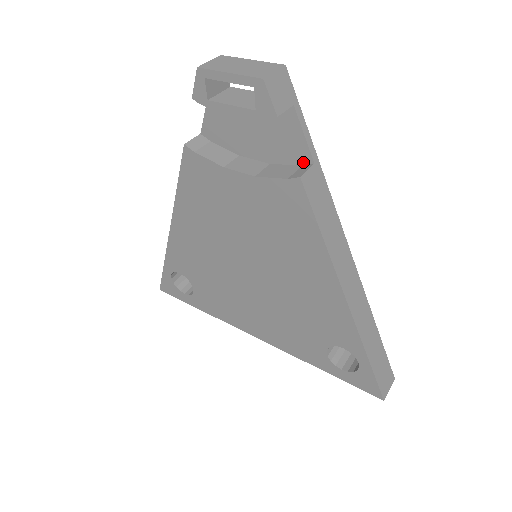
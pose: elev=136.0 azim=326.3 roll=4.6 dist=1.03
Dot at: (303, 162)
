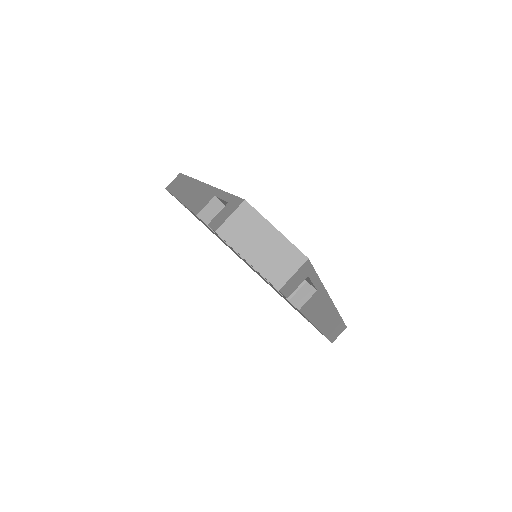
Dot at: (308, 282)
